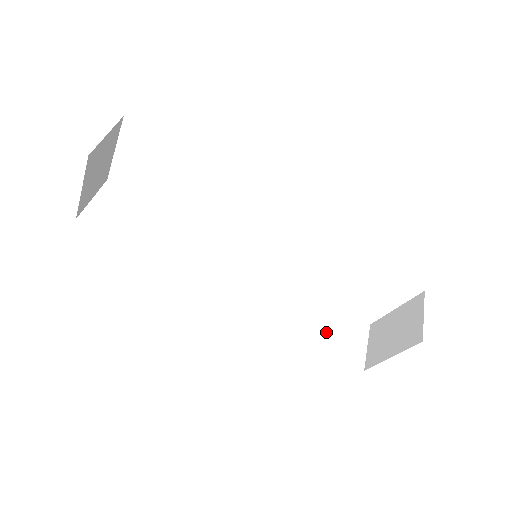
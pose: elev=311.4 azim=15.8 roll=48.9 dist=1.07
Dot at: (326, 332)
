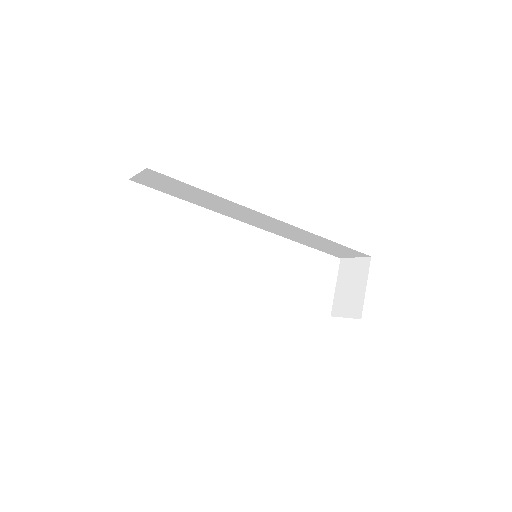
Dot at: occluded
